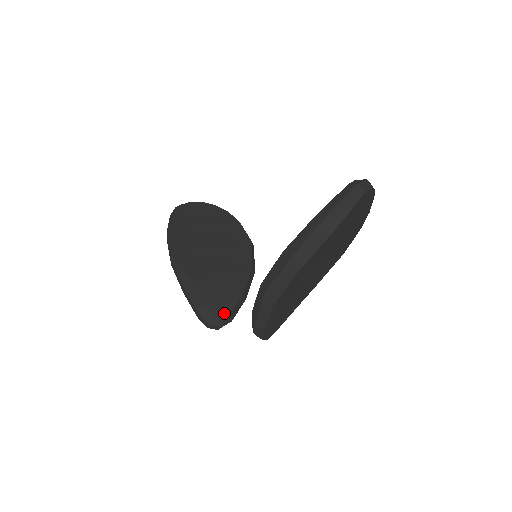
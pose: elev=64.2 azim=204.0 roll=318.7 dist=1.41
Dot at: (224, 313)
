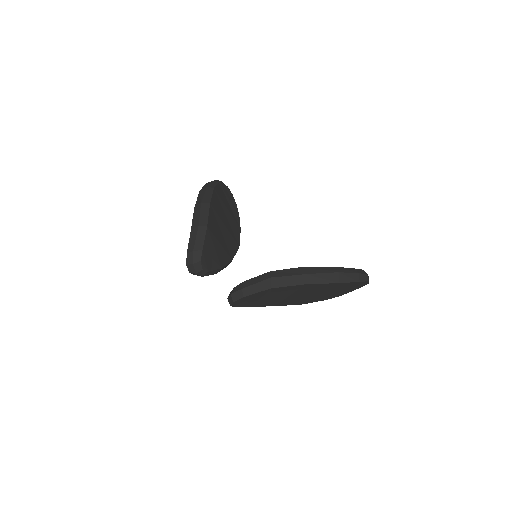
Dot at: (206, 267)
